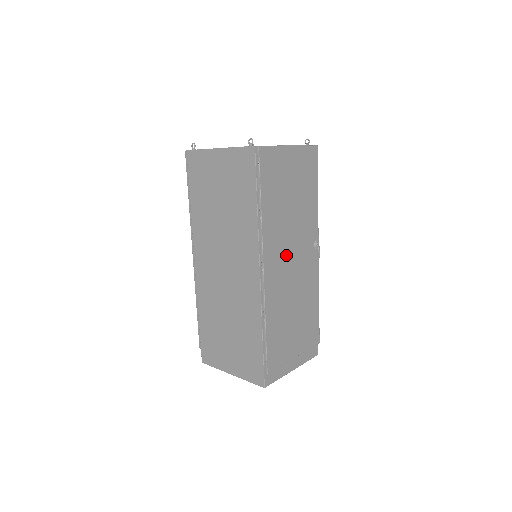
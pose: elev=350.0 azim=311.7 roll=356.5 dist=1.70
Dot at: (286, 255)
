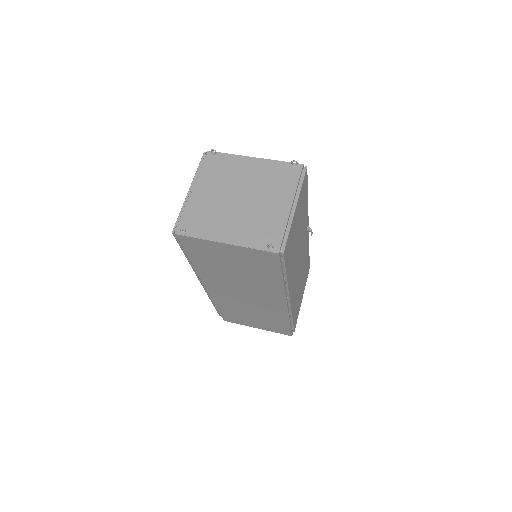
Dot at: (297, 270)
